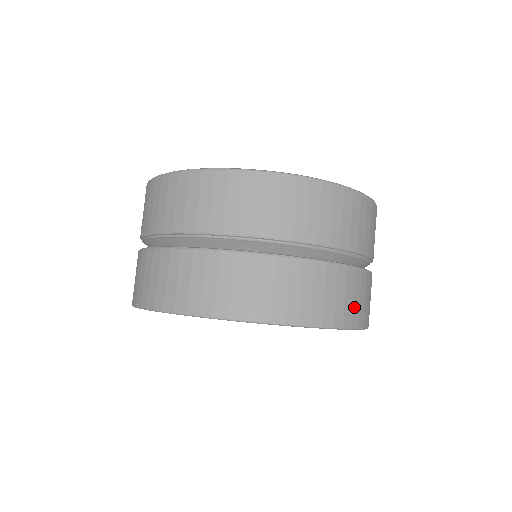
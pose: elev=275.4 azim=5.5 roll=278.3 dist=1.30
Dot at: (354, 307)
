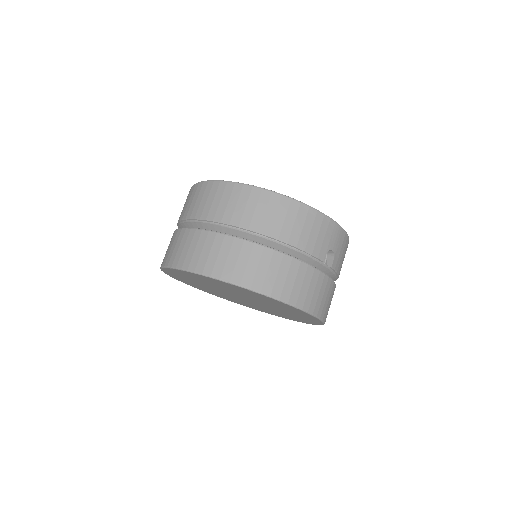
Dot at: (247, 271)
